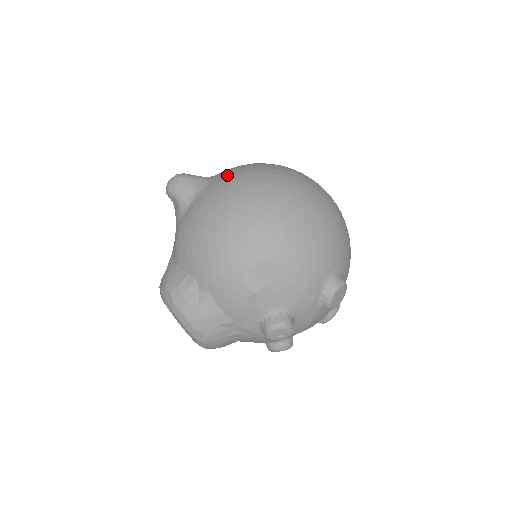
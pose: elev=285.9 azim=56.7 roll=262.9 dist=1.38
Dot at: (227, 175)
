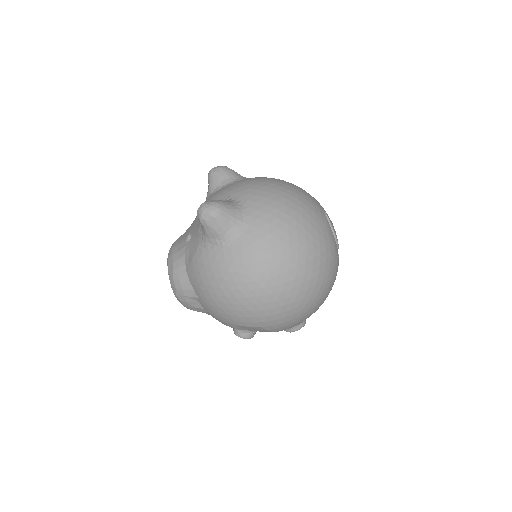
Dot at: (256, 245)
